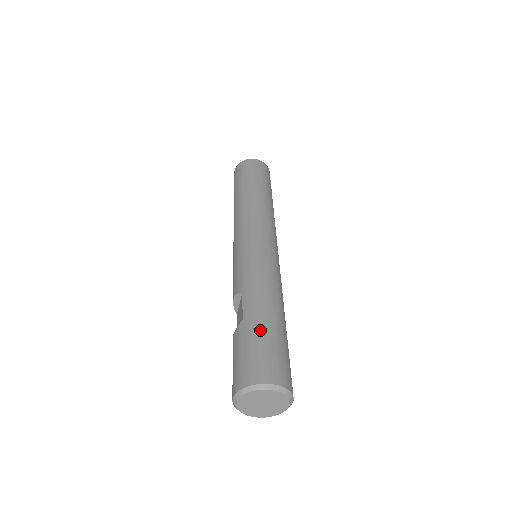
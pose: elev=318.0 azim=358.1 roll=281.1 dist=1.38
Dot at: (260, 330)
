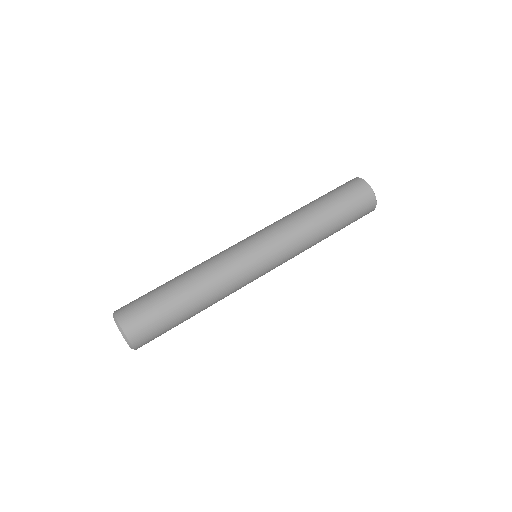
Dot at: (156, 289)
